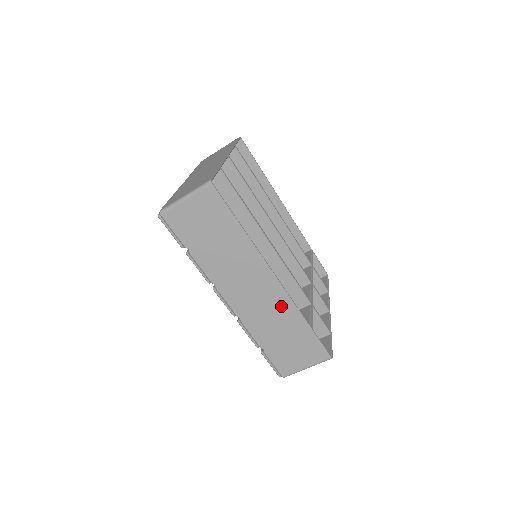
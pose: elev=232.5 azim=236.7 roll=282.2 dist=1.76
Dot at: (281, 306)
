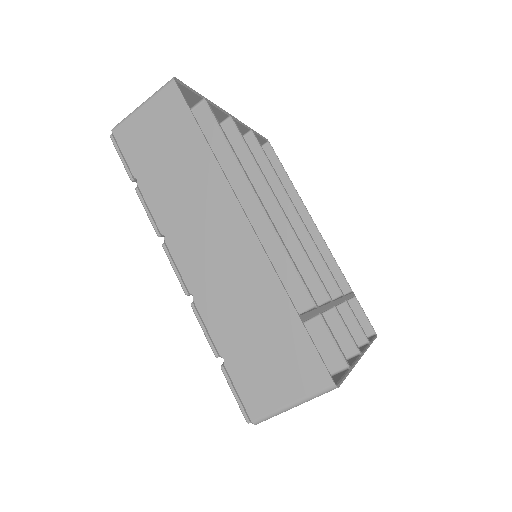
Dot at: (253, 272)
